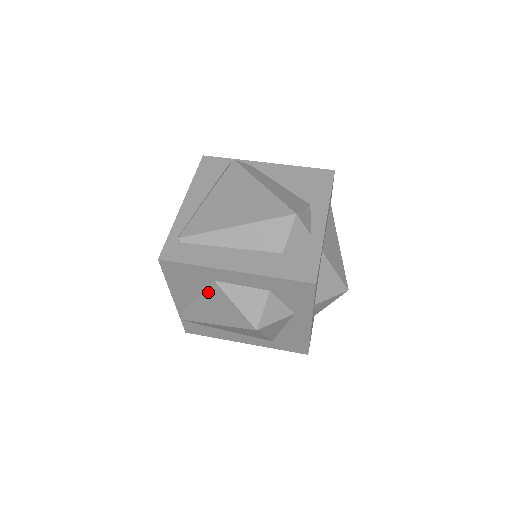
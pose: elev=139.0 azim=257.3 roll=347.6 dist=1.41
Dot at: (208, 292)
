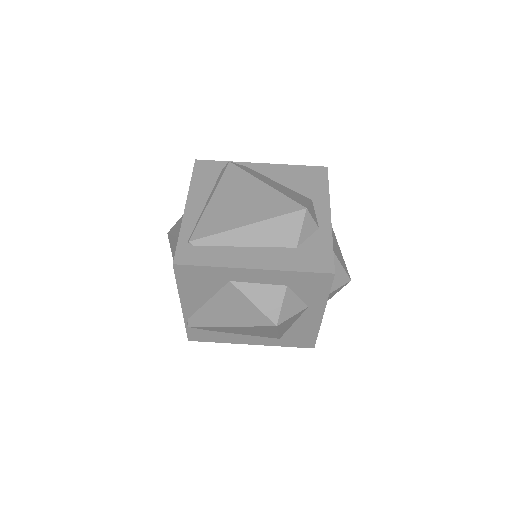
Dot at: (222, 294)
